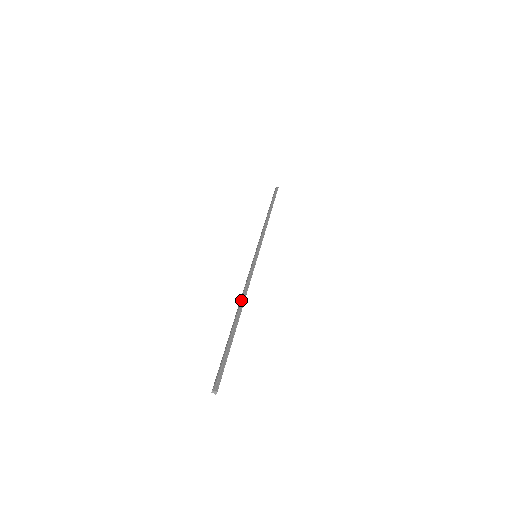
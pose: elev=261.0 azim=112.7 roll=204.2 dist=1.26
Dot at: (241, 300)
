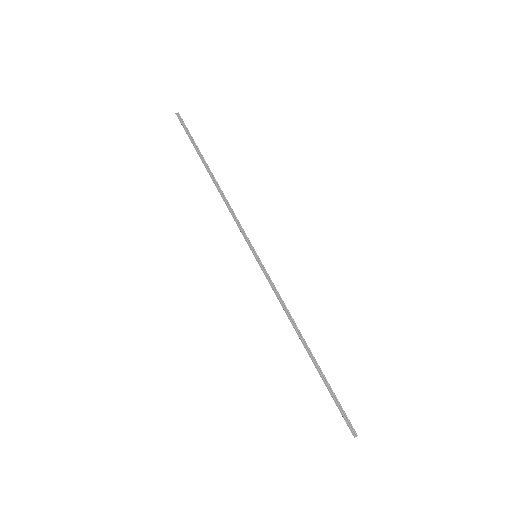
Dot at: (295, 329)
